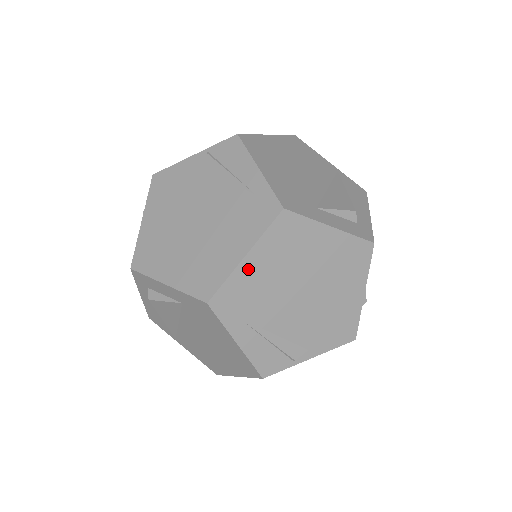
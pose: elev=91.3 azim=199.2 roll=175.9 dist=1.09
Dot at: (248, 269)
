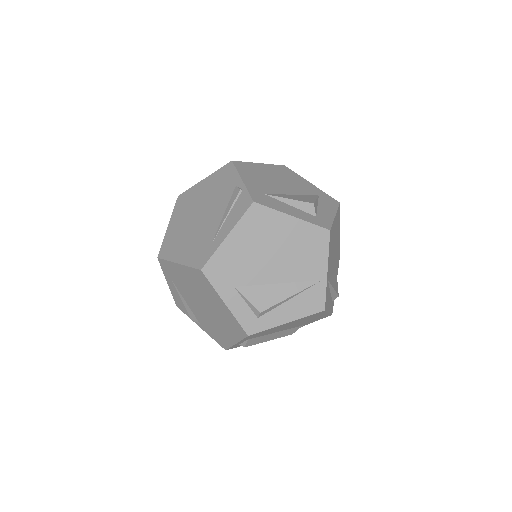
Dot at: (178, 269)
